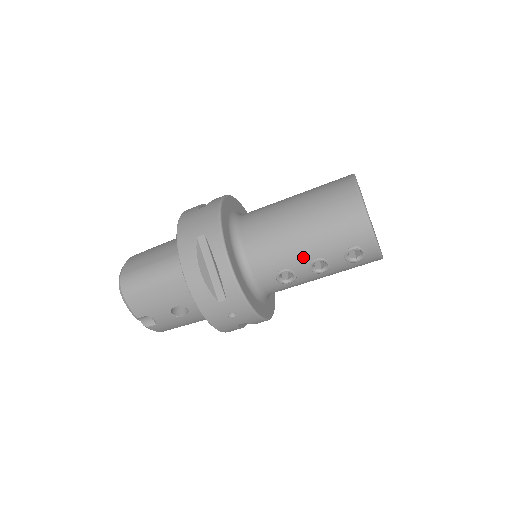
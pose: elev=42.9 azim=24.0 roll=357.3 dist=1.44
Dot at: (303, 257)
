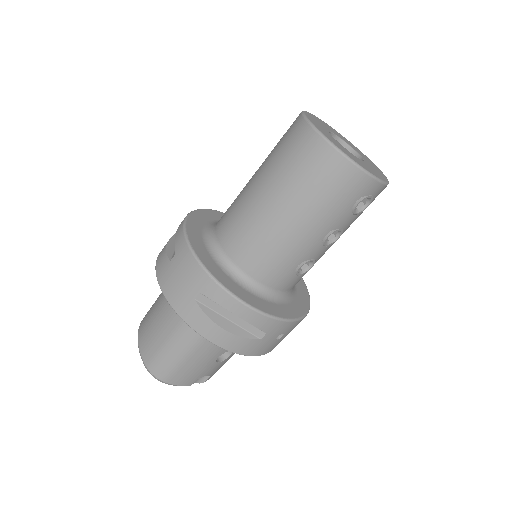
Dot at: (312, 243)
